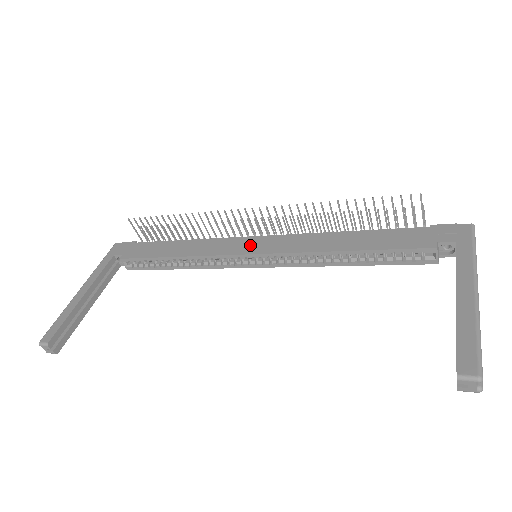
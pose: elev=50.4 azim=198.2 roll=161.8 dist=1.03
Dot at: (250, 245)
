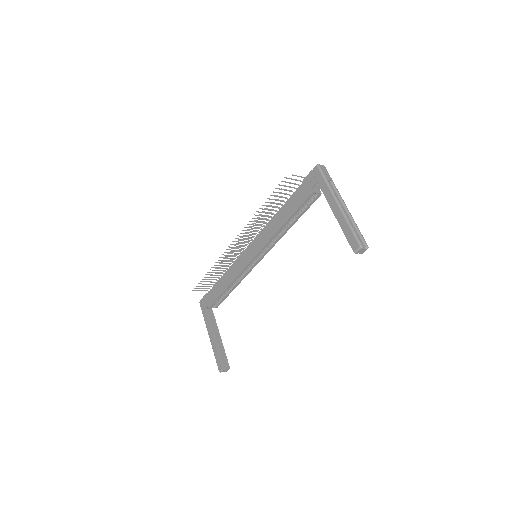
Dot at: (249, 254)
